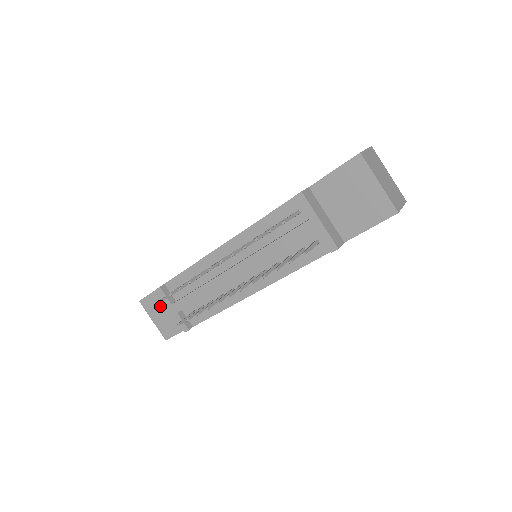
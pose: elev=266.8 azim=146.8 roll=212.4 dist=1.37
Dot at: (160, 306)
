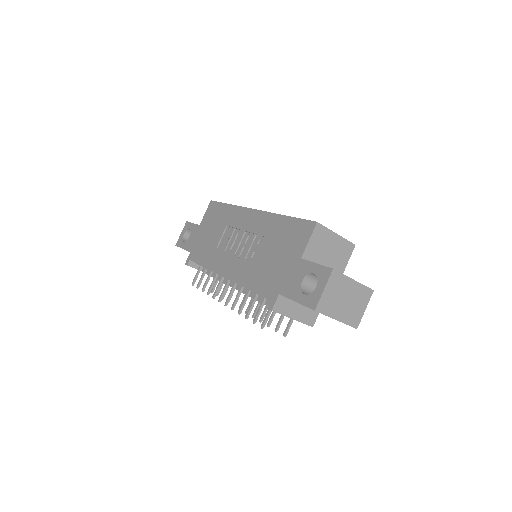
Dot at: occluded
